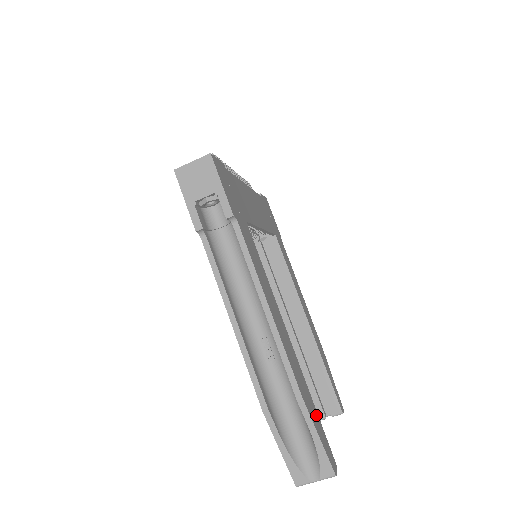
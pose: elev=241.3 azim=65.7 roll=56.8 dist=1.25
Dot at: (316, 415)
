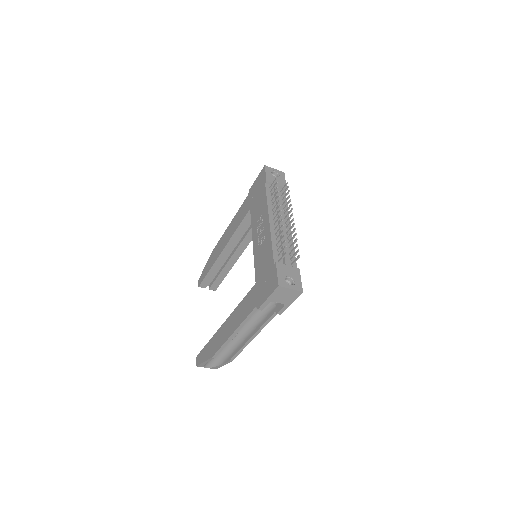
Dot at: occluded
